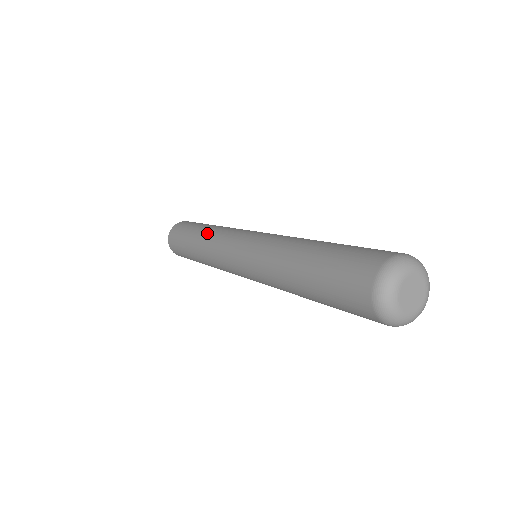
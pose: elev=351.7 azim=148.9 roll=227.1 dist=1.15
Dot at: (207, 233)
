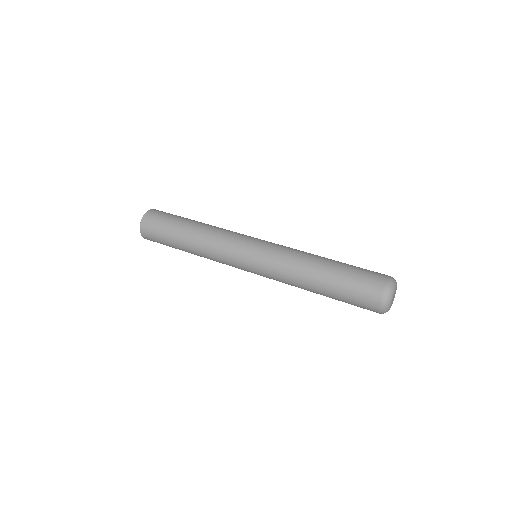
Dot at: (200, 245)
